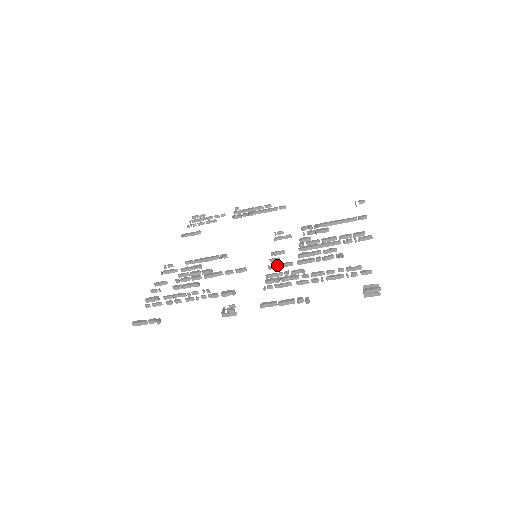
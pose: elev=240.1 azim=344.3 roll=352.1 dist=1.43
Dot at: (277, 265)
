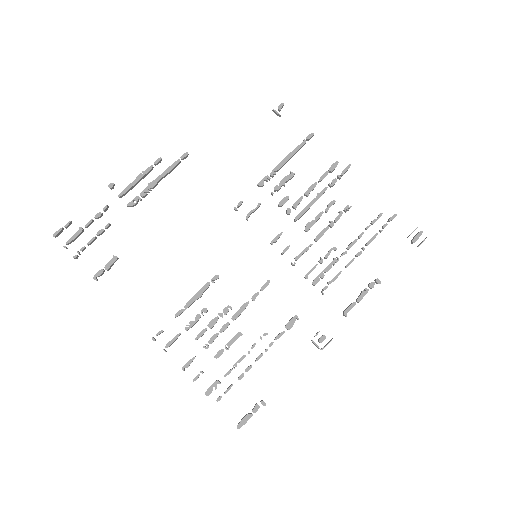
Dot at: occluded
